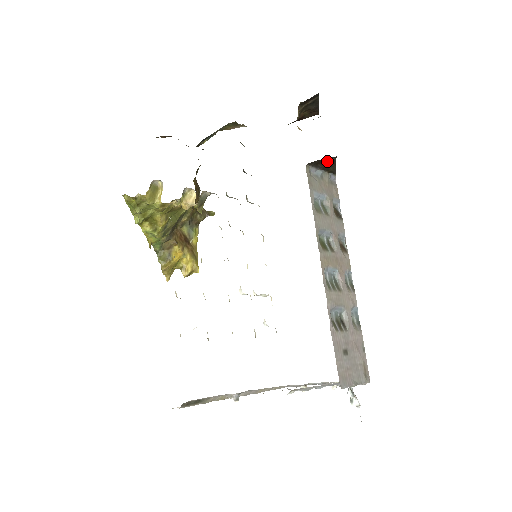
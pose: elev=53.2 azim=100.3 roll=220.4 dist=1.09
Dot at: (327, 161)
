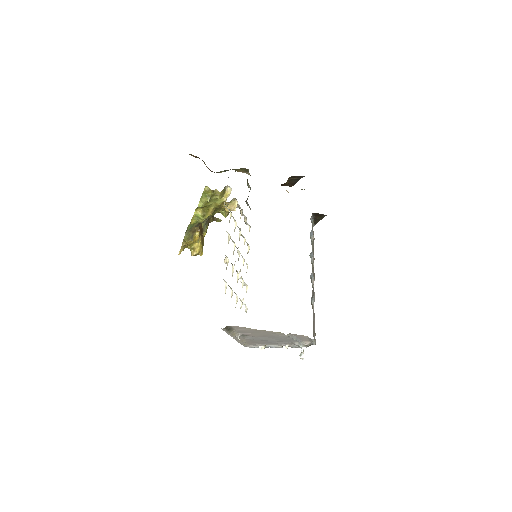
Dot at: (320, 216)
